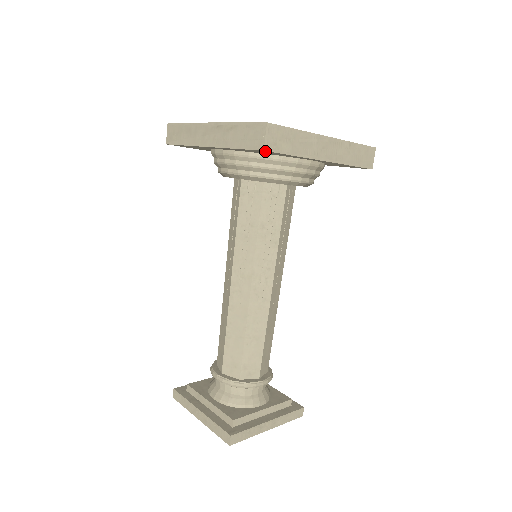
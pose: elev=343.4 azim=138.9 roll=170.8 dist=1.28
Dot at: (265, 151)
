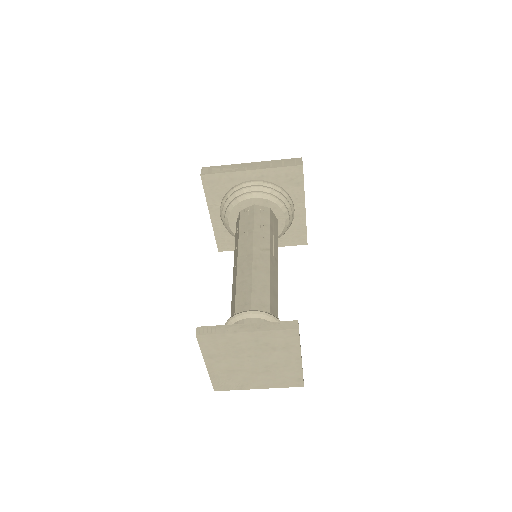
Dot at: (299, 169)
